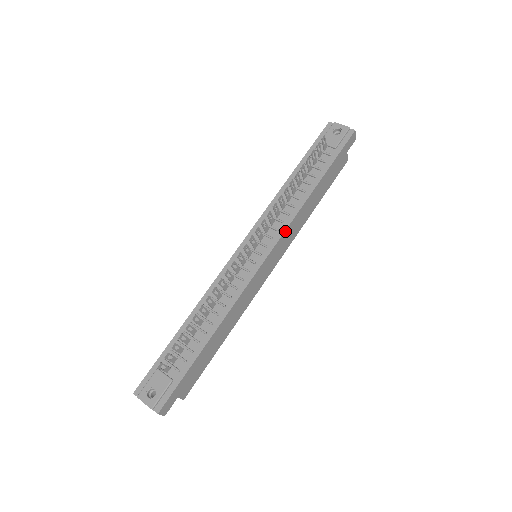
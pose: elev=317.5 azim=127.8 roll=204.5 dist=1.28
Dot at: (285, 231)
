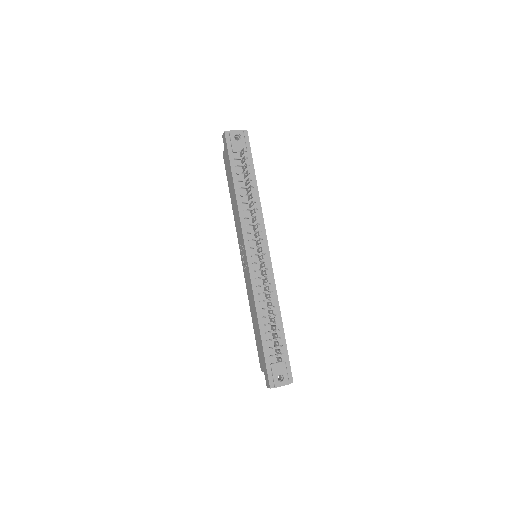
Dot at: (265, 229)
